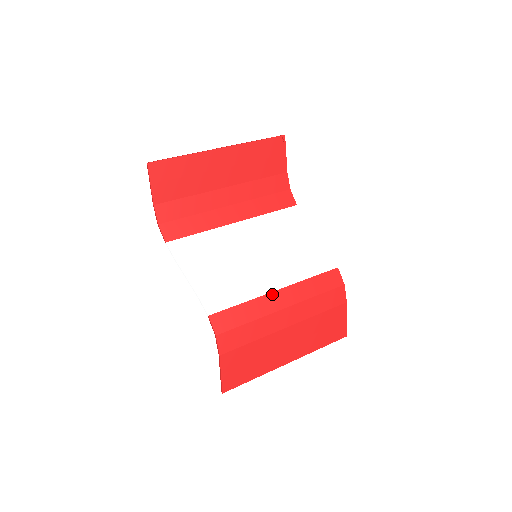
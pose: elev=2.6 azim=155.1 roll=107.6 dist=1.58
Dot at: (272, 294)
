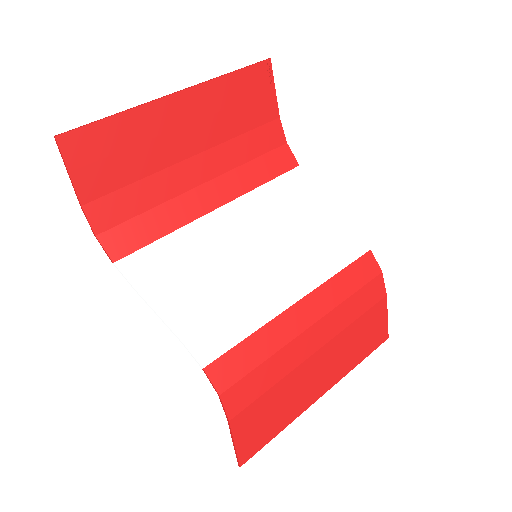
Dot at: (289, 310)
